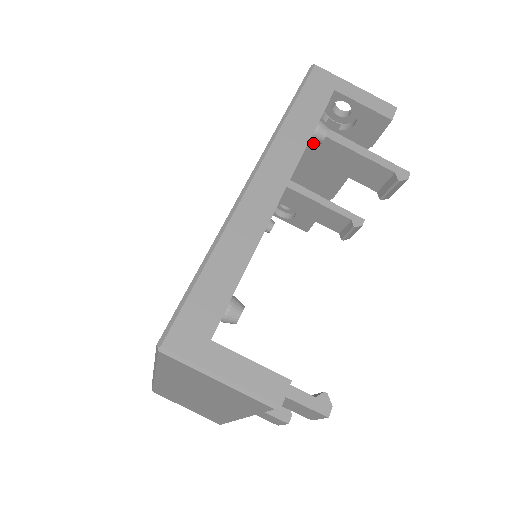
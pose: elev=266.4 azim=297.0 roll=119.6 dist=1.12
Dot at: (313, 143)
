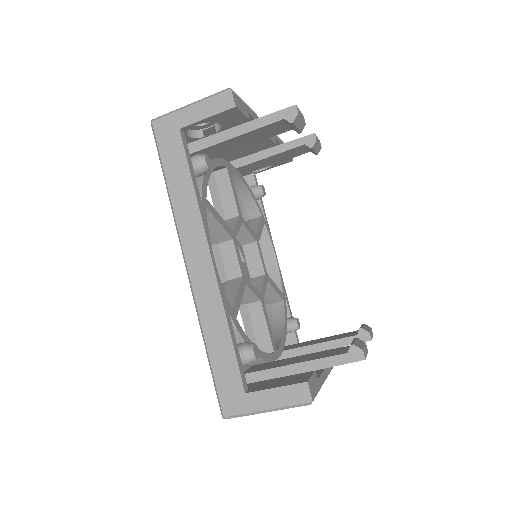
Dot at: (214, 151)
